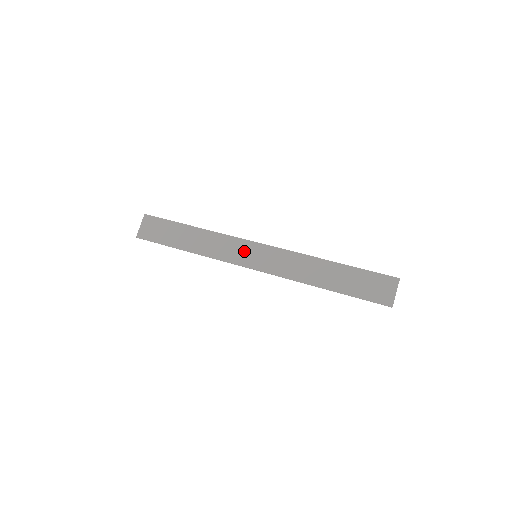
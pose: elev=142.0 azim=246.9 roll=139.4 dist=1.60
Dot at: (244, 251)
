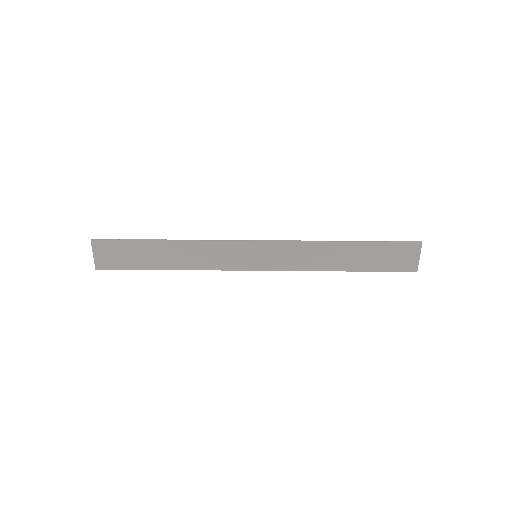
Dot at: (240, 254)
